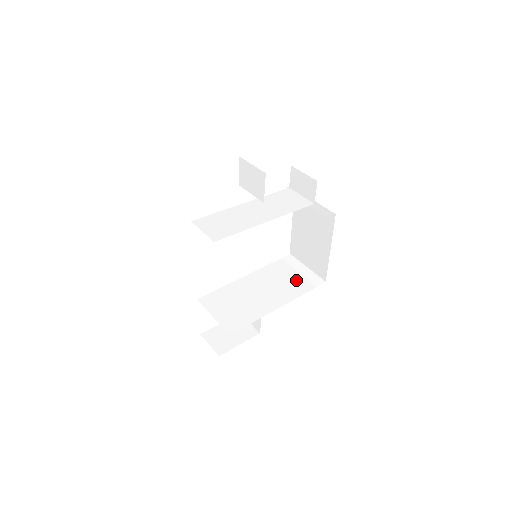
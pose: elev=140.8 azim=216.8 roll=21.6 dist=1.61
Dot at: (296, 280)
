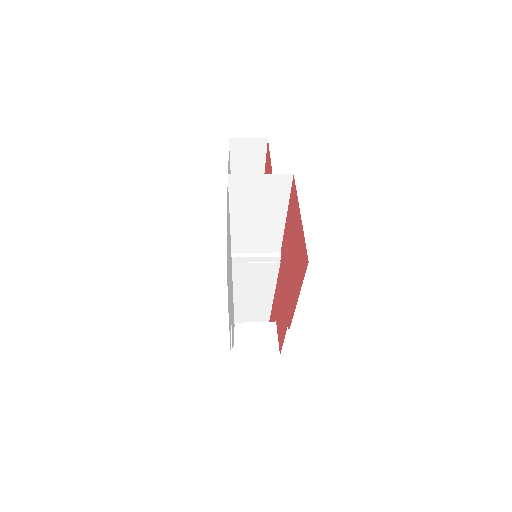
Dot at: occluded
